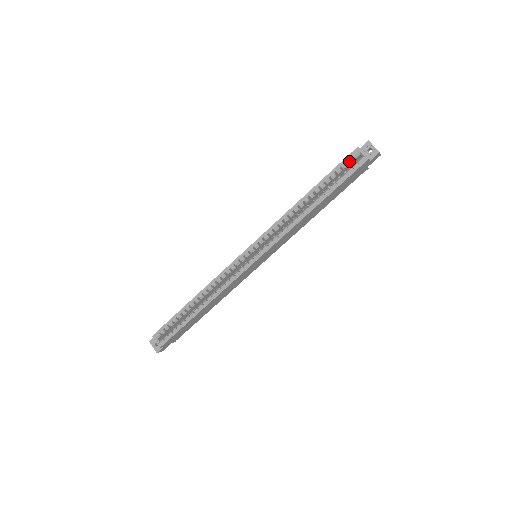
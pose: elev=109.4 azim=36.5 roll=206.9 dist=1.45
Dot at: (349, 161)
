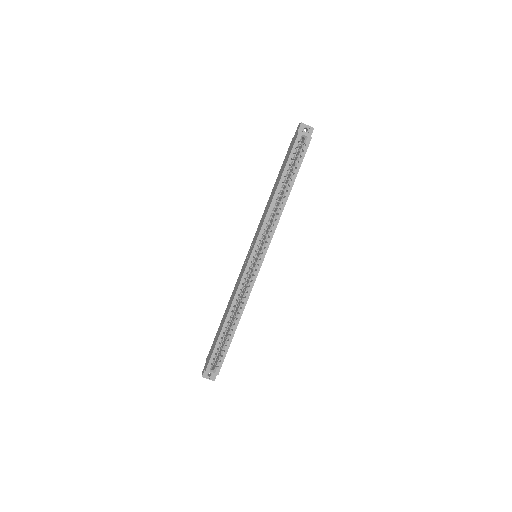
Dot at: (298, 146)
